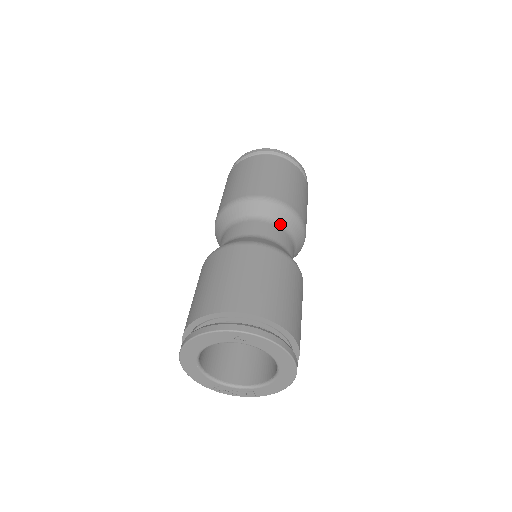
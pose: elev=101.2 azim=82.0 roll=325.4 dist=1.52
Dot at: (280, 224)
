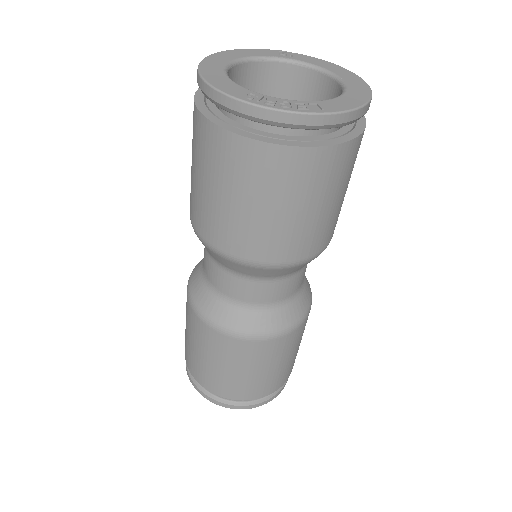
Dot at: (286, 275)
